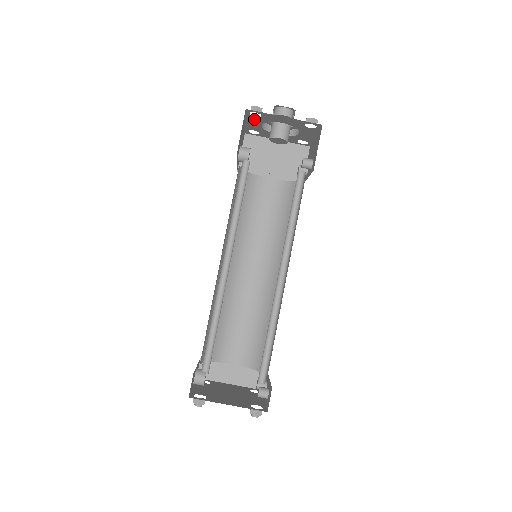
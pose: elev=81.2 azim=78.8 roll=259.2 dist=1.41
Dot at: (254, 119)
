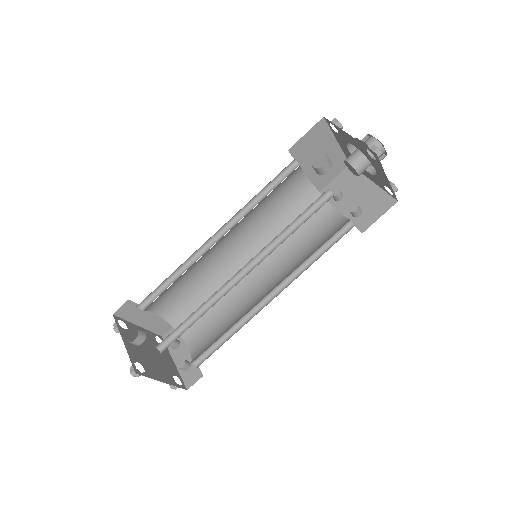
Dot at: (361, 147)
